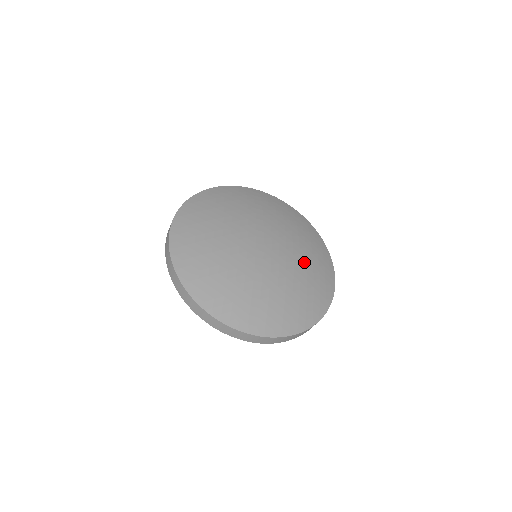
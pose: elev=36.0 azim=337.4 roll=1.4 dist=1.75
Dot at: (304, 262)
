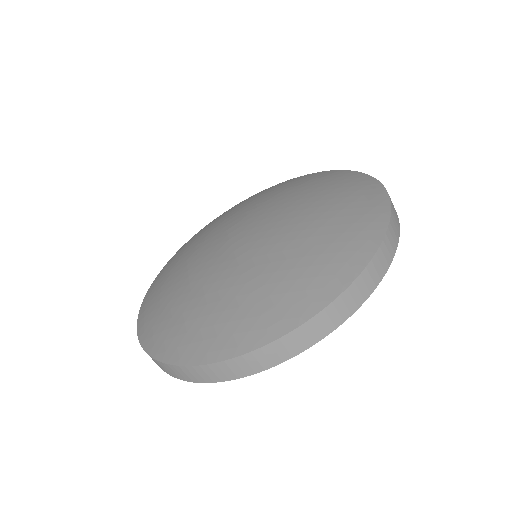
Dot at: (309, 201)
